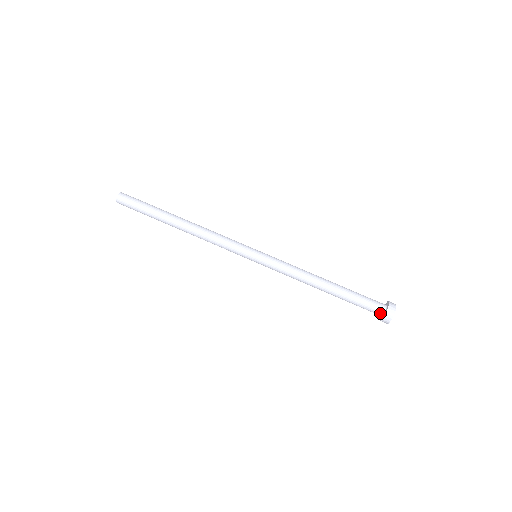
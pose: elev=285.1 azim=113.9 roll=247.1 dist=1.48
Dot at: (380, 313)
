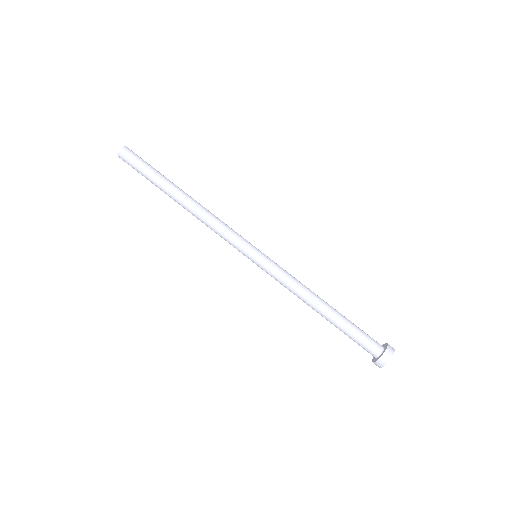
Dot at: (374, 355)
